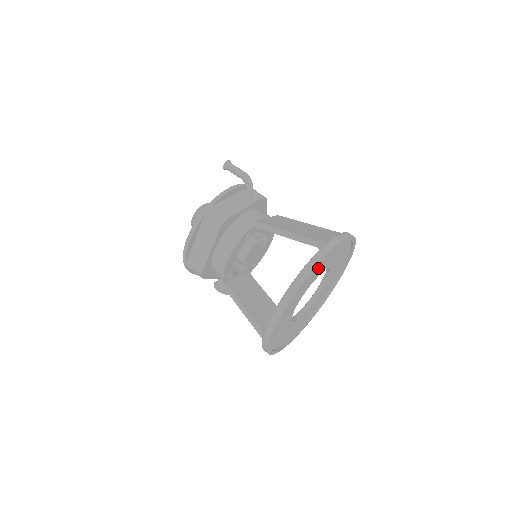
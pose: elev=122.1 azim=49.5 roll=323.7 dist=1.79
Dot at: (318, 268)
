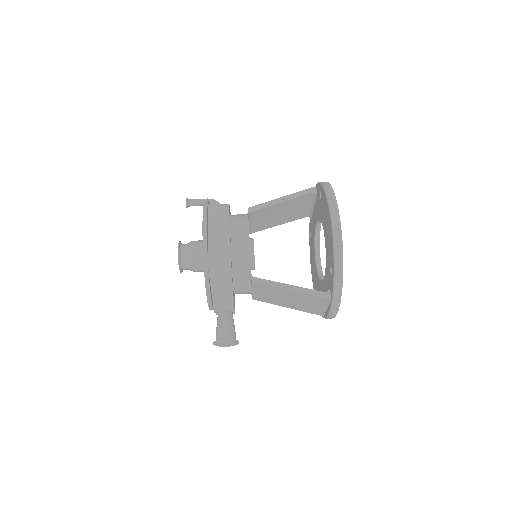
Dot at: occluded
